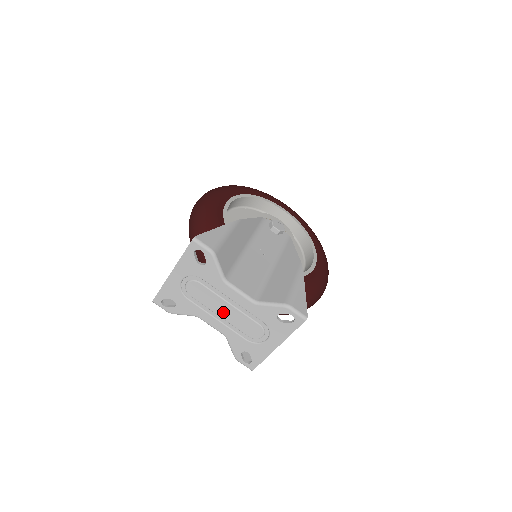
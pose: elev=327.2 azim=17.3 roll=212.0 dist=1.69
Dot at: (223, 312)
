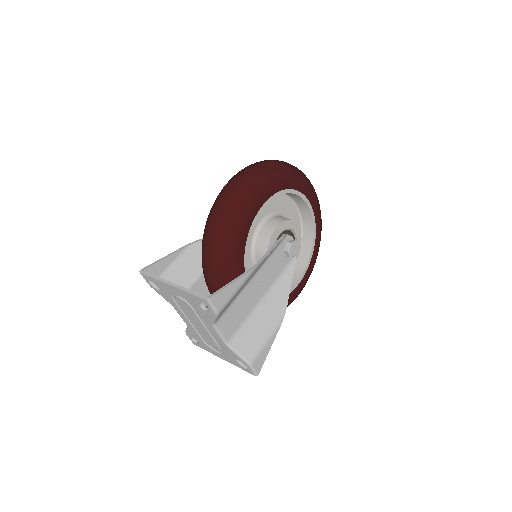
Dot at: (197, 324)
